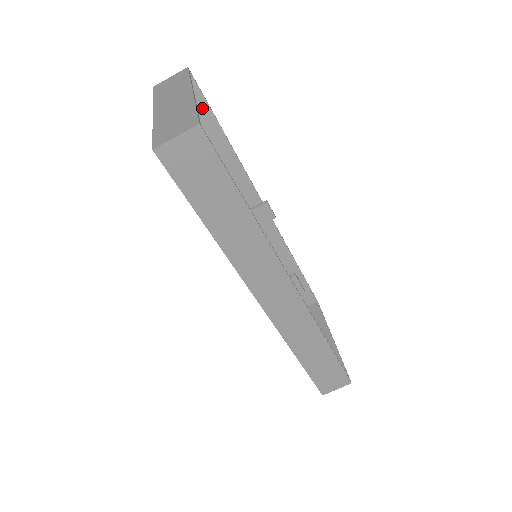
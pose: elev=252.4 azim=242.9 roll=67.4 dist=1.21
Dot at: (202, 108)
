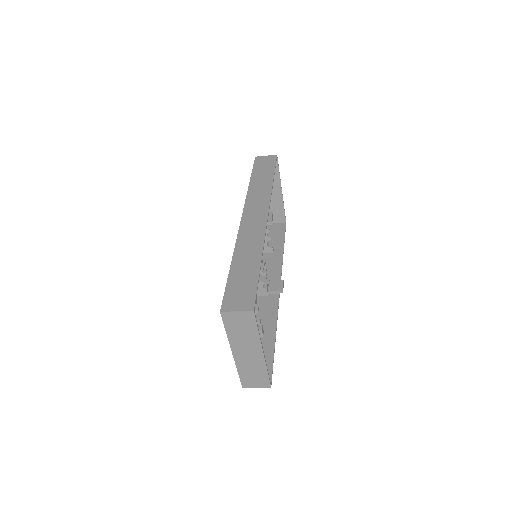
Dot at: (252, 287)
